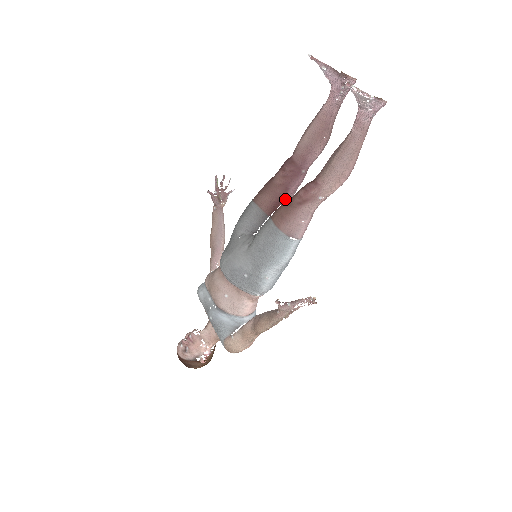
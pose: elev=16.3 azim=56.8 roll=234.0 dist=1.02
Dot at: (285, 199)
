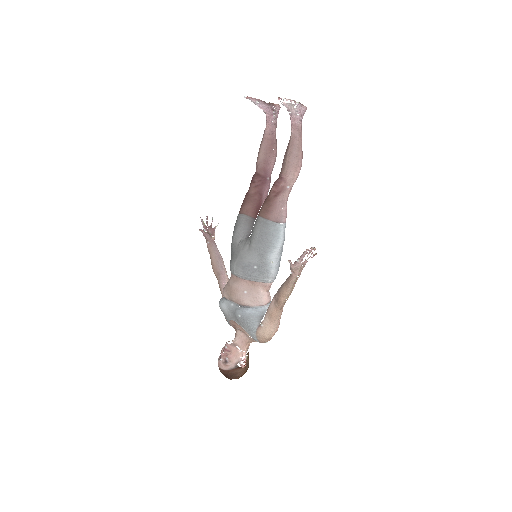
Dot at: (262, 203)
